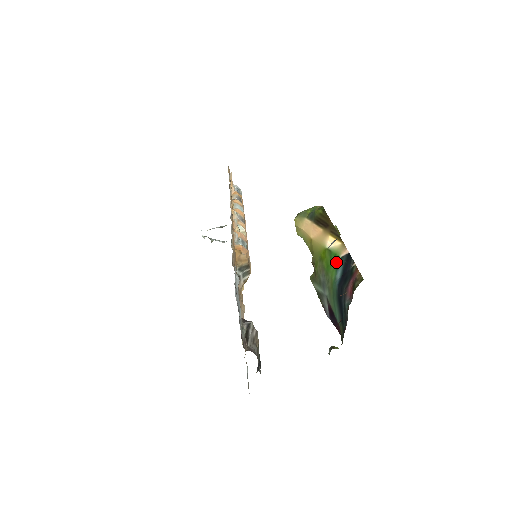
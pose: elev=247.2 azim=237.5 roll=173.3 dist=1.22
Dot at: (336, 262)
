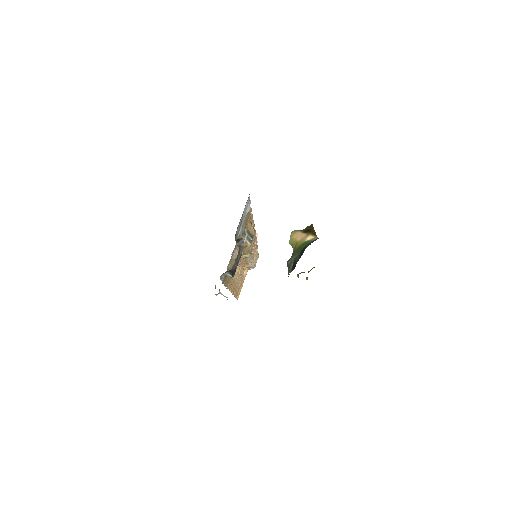
Dot at: (308, 243)
